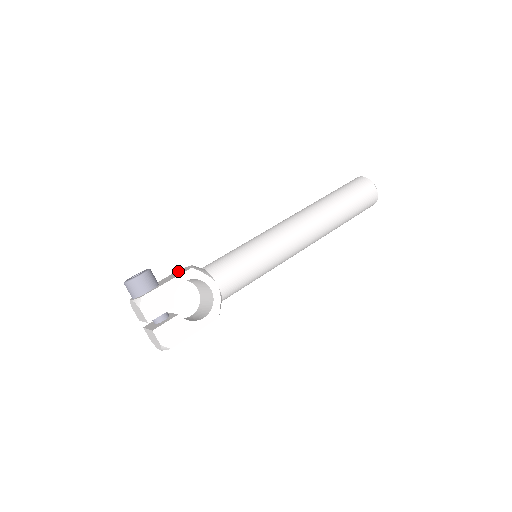
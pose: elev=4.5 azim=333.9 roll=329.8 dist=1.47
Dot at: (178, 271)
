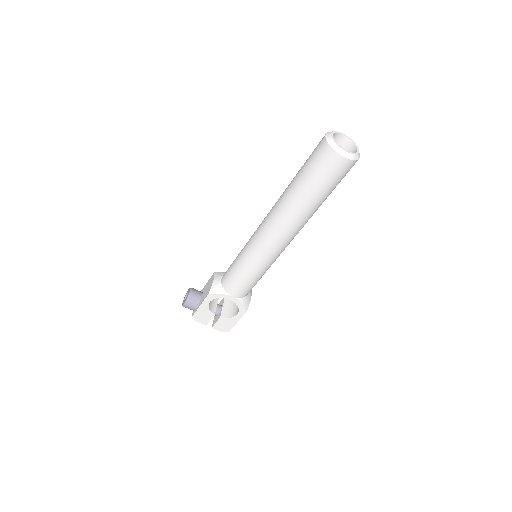
Dot at: (211, 279)
